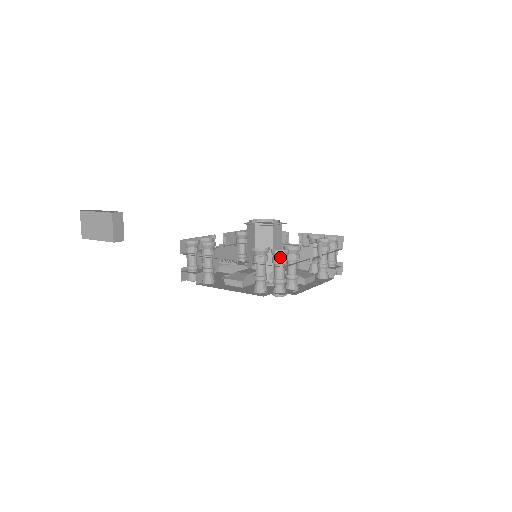
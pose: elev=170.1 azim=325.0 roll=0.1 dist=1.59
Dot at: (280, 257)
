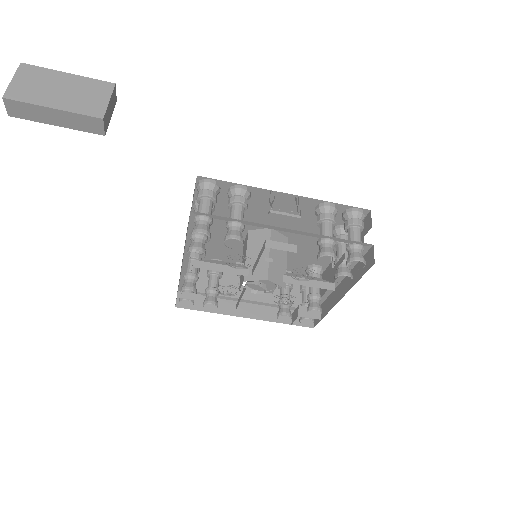
Dot at: (360, 219)
